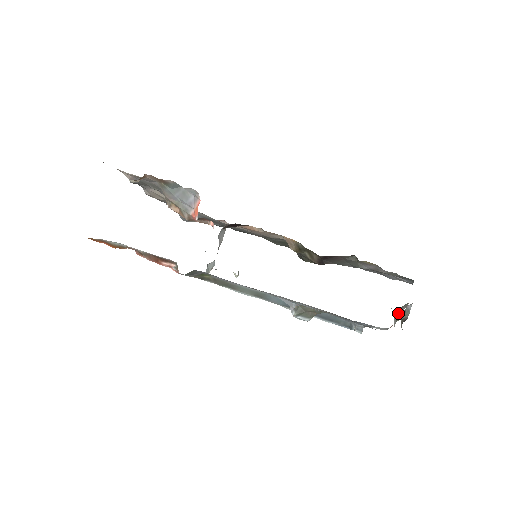
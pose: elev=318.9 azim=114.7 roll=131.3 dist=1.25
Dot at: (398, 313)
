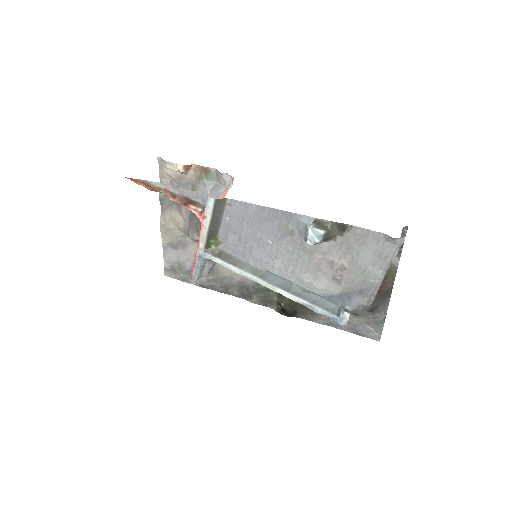
Dot at: occluded
